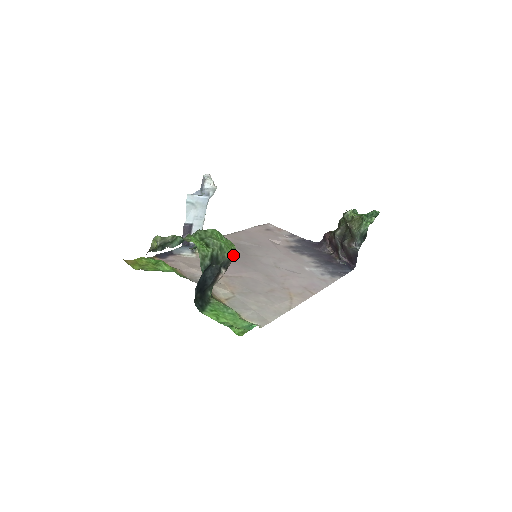
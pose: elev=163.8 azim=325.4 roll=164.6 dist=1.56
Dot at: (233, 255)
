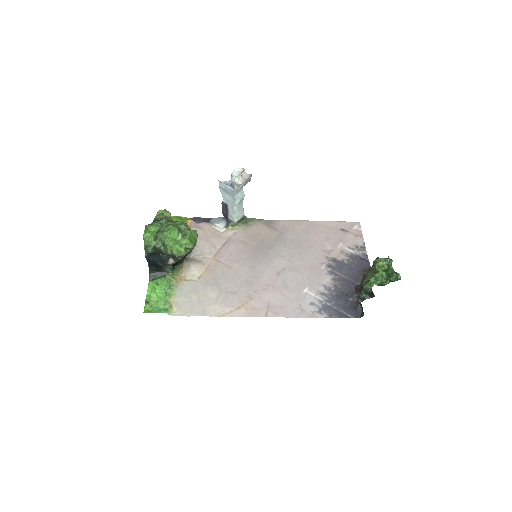
Dot at: (181, 253)
